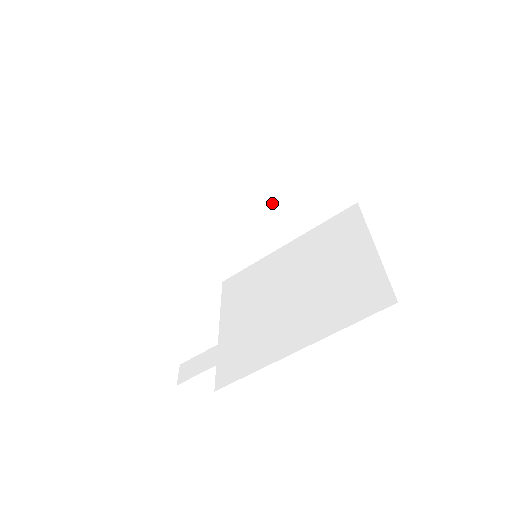
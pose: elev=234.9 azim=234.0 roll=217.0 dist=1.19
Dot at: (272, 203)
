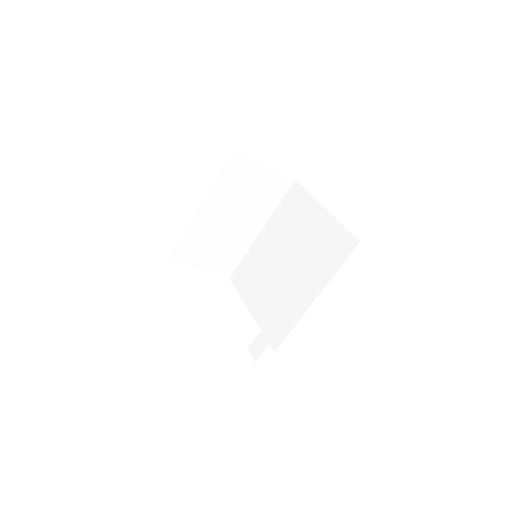
Dot at: (240, 211)
